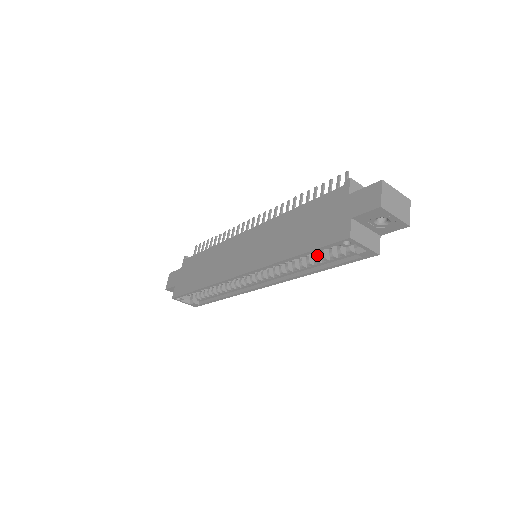
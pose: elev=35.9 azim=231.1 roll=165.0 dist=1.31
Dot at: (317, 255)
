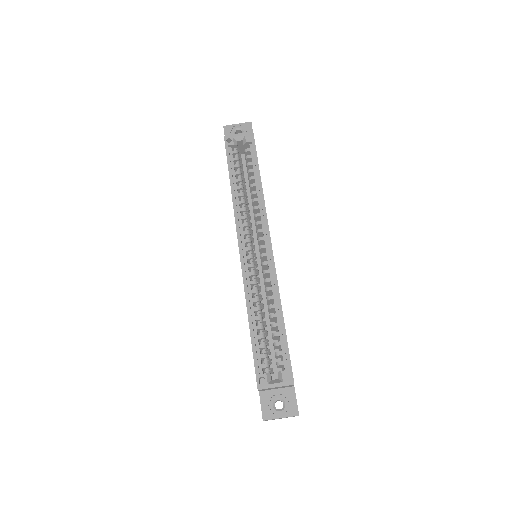
Dot at: (249, 179)
